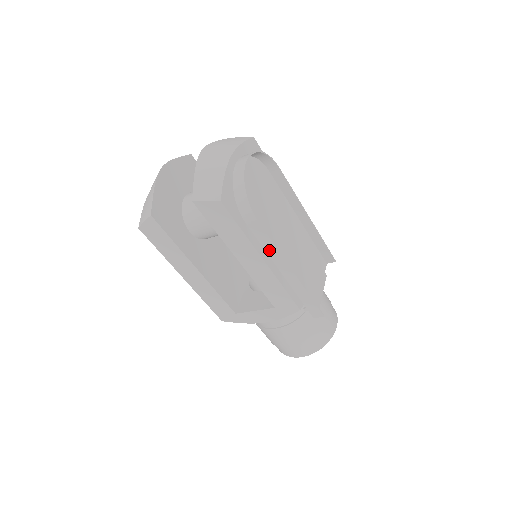
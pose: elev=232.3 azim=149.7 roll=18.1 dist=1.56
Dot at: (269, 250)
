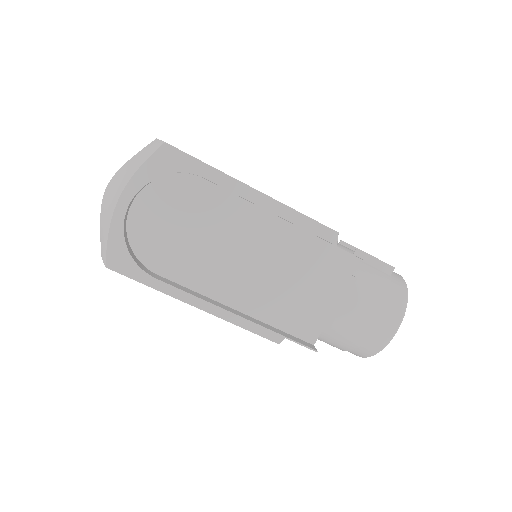
Dot at: (199, 296)
